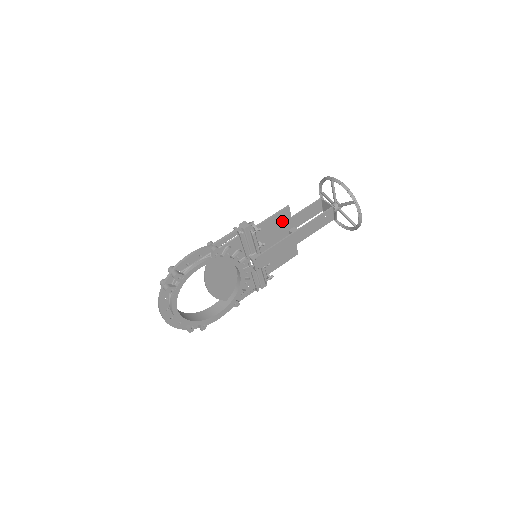
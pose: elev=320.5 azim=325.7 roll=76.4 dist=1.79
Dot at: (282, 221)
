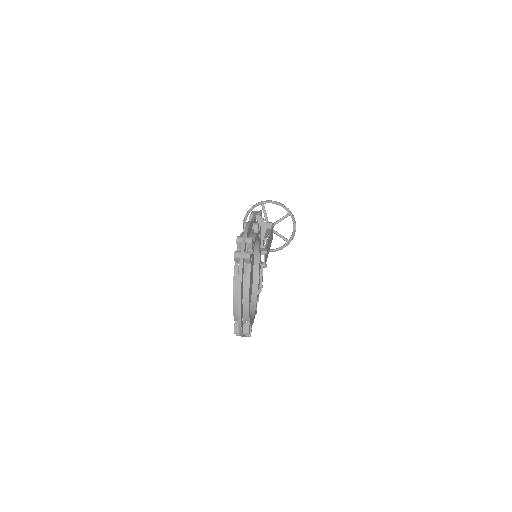
Dot at: occluded
